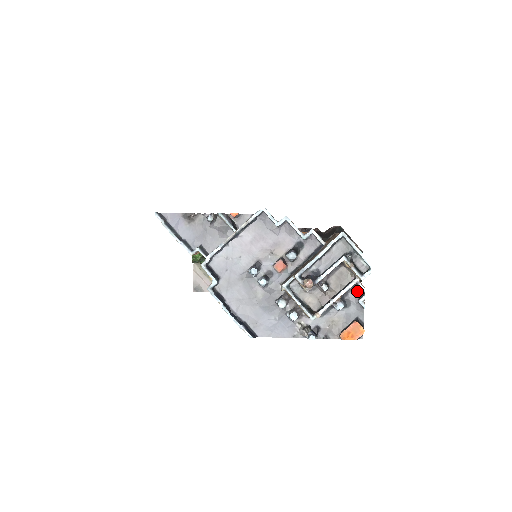
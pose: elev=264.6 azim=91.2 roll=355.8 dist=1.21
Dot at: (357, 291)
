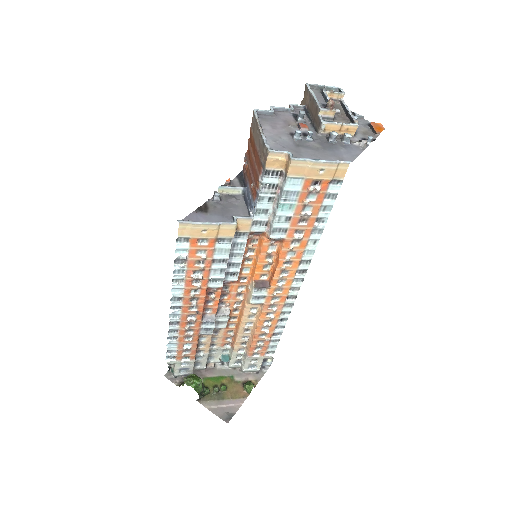
Dot at: occluded
